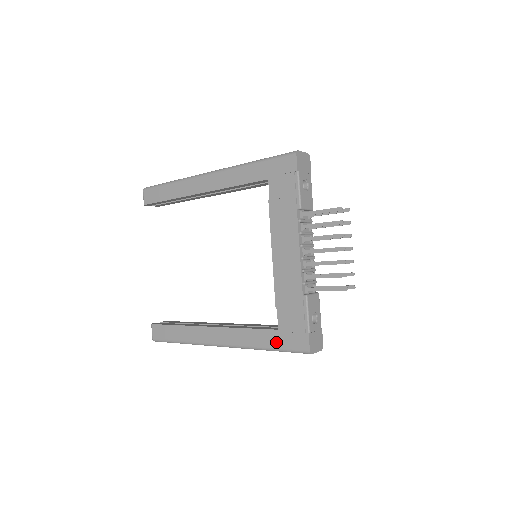
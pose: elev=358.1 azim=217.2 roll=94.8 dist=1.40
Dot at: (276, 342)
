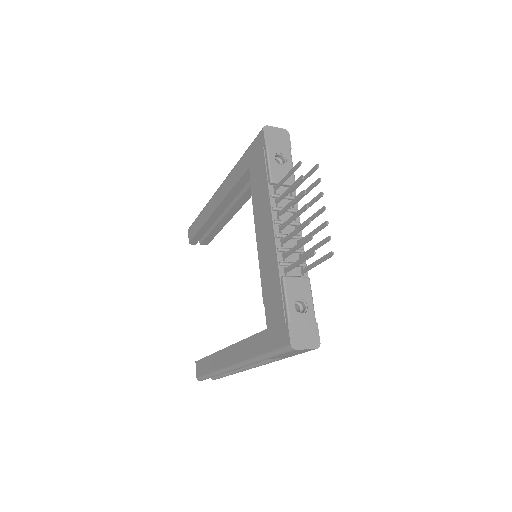
Dot at: (266, 345)
